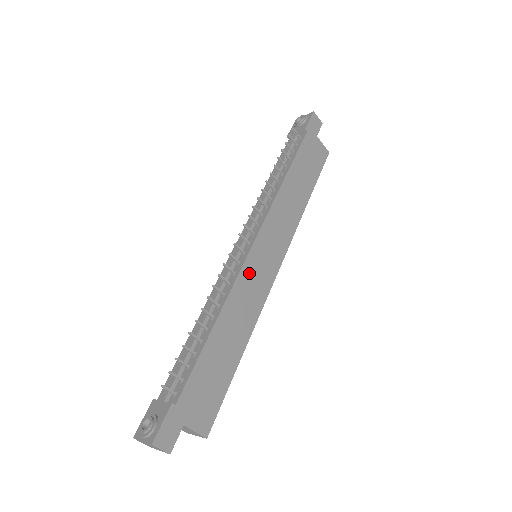
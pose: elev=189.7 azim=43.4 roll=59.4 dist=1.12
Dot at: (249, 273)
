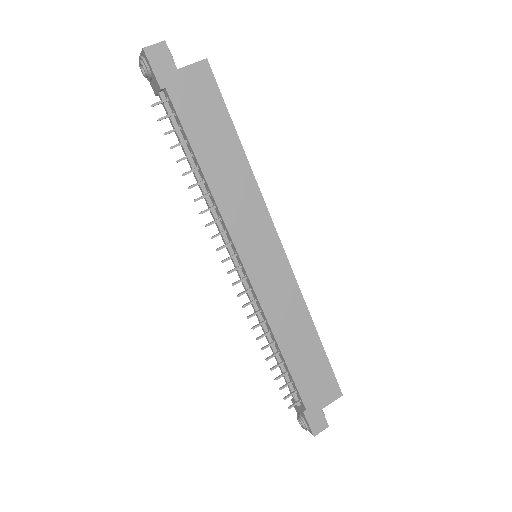
Dot at: (265, 289)
